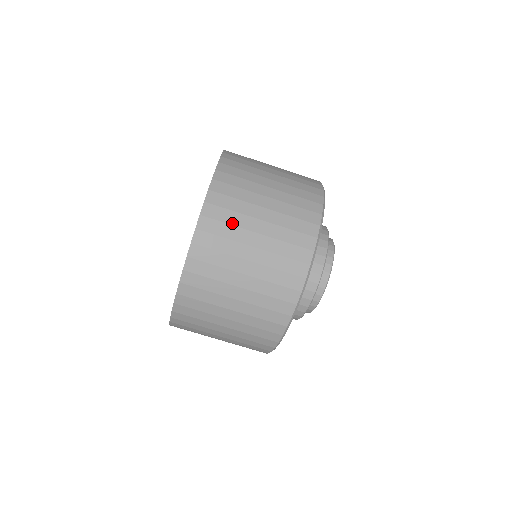
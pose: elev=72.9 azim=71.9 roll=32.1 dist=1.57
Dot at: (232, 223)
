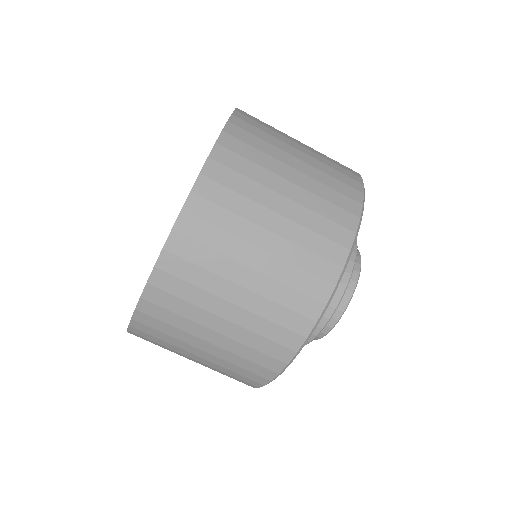
Dot at: (198, 285)
